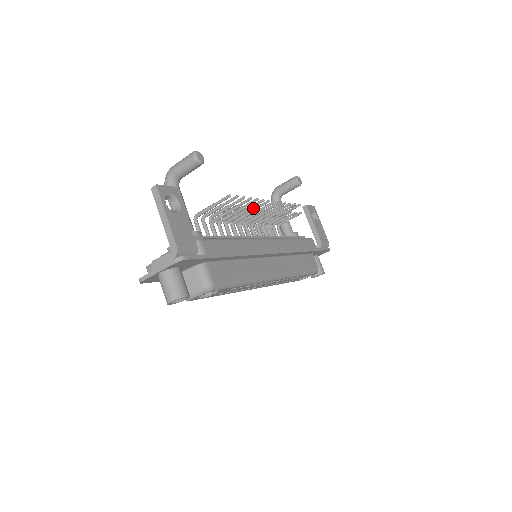
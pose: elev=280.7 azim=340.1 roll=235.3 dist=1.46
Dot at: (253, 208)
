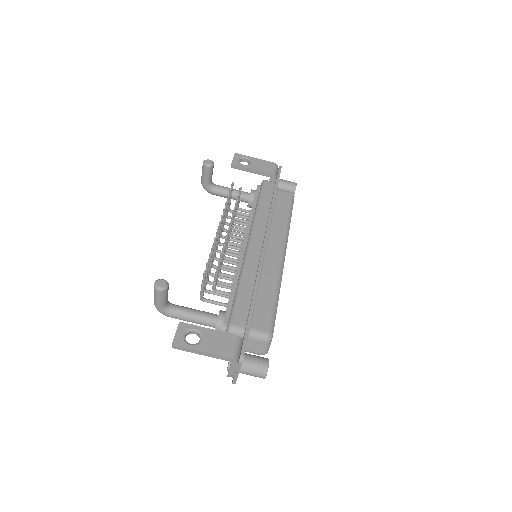
Dot at: occluded
